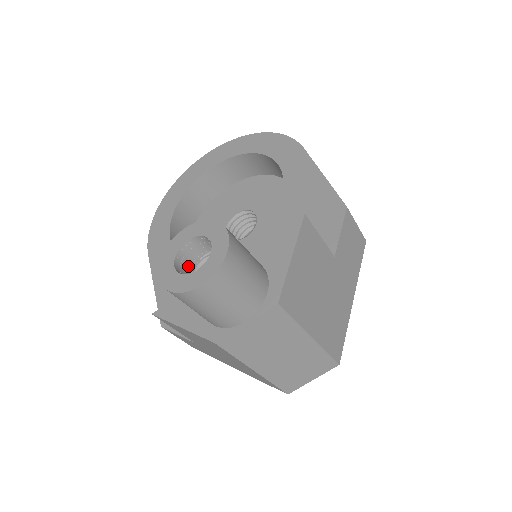
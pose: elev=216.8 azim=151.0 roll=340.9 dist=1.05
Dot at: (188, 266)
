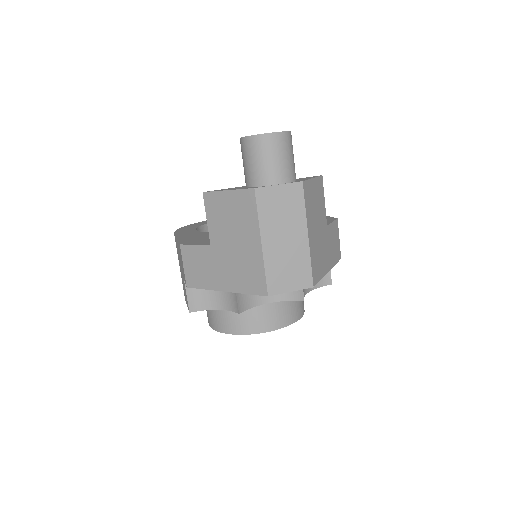
Dot at: occluded
